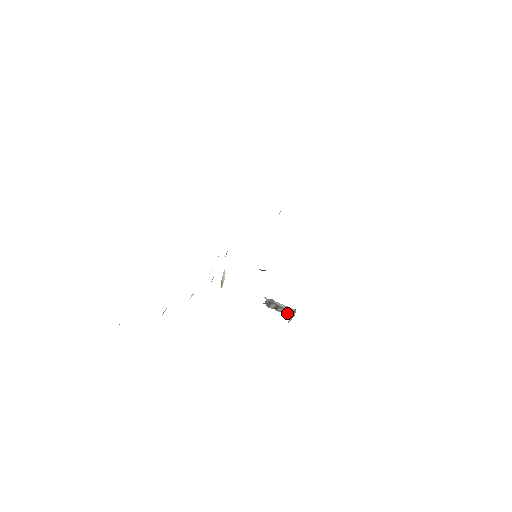
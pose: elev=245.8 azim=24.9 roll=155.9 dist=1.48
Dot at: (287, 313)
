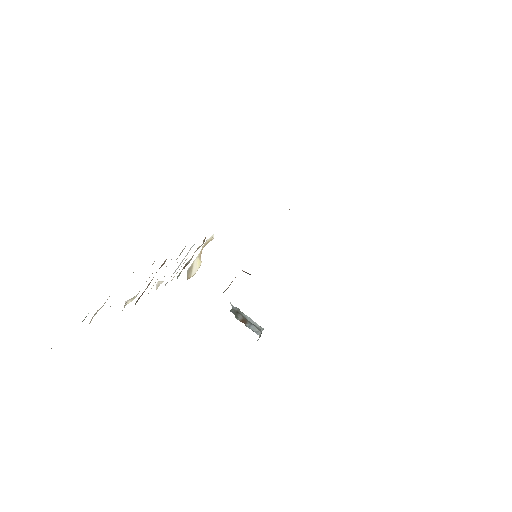
Dot at: (257, 331)
